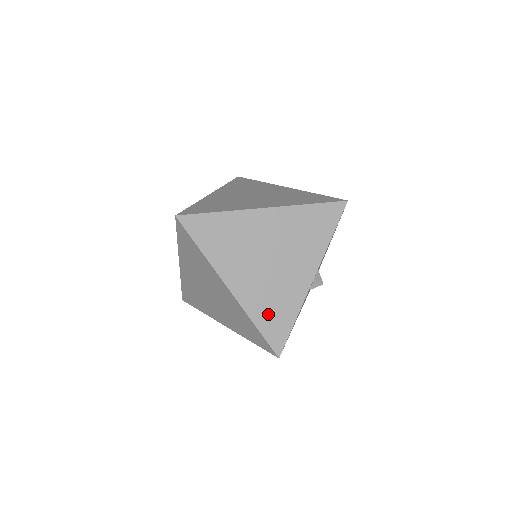
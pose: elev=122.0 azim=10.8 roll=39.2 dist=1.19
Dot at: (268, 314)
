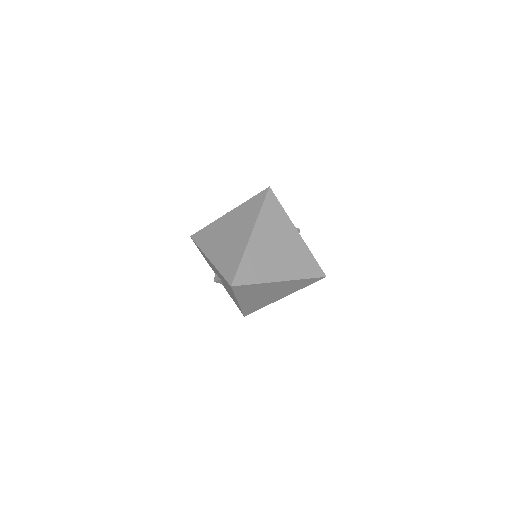
Dot at: (304, 268)
